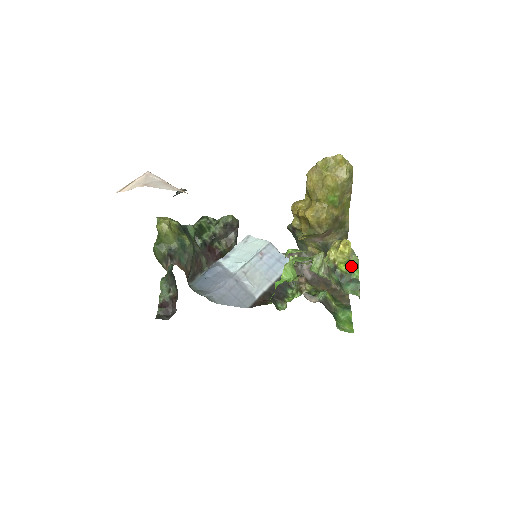
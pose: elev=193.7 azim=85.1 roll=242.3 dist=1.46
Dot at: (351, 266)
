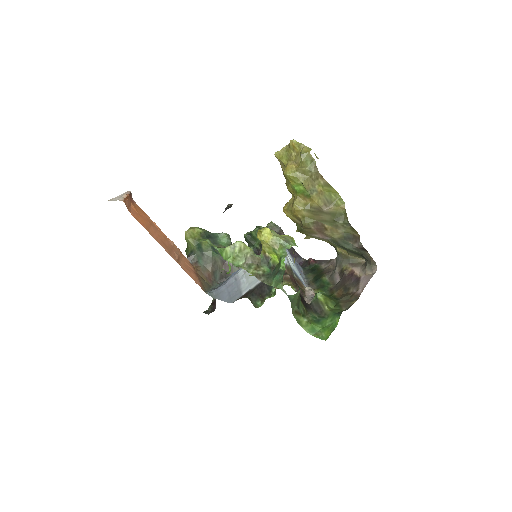
Dot at: (280, 256)
